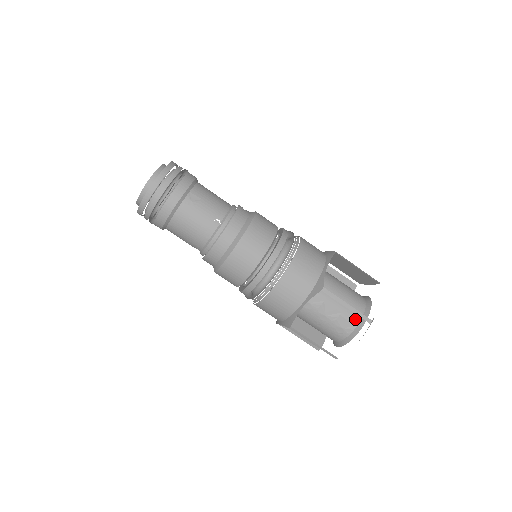
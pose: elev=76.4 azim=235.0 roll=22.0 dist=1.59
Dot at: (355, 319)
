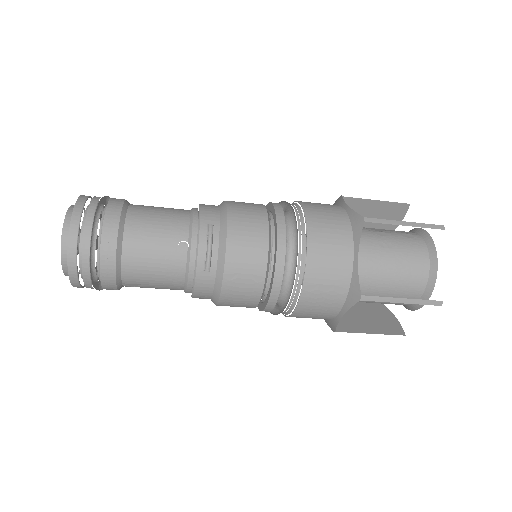
Dot at: occluded
